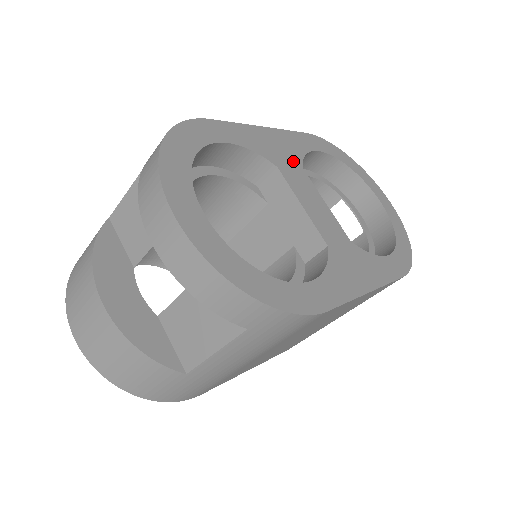
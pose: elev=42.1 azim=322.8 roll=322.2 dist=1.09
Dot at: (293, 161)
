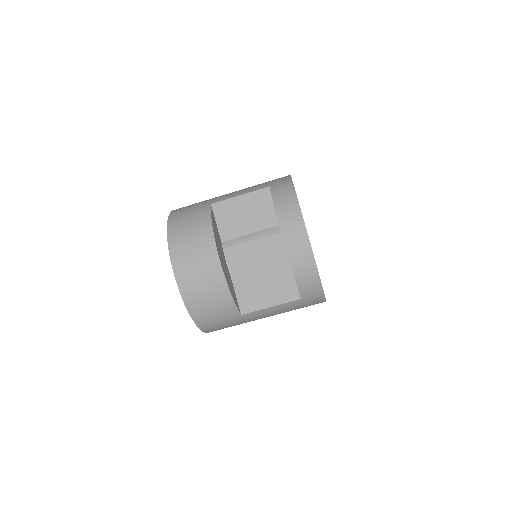
Dot at: occluded
